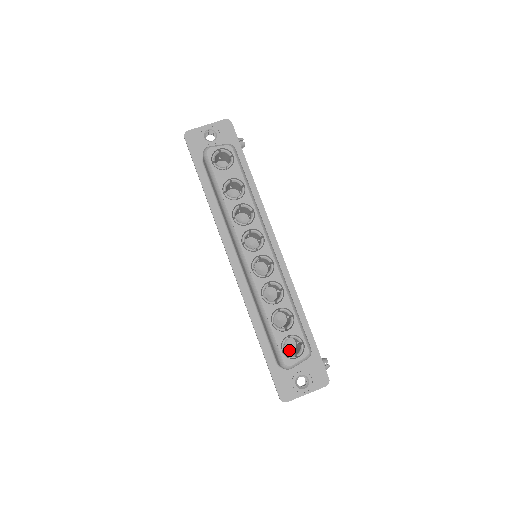
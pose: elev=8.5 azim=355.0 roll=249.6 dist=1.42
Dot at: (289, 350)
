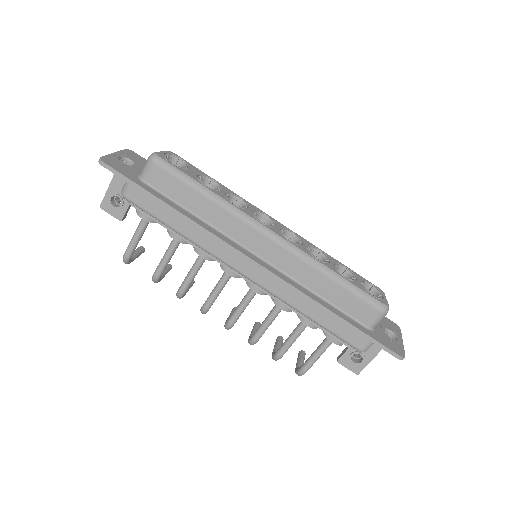
Dot at: occluded
